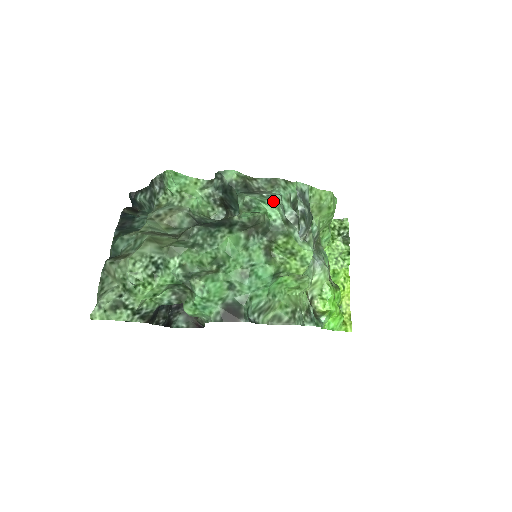
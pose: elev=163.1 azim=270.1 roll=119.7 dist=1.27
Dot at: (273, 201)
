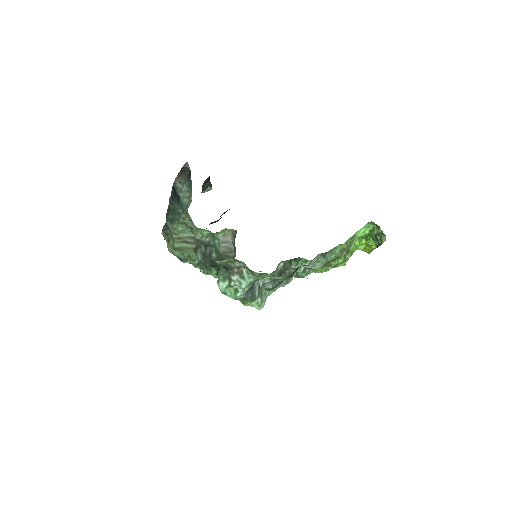
Dot at: (235, 291)
